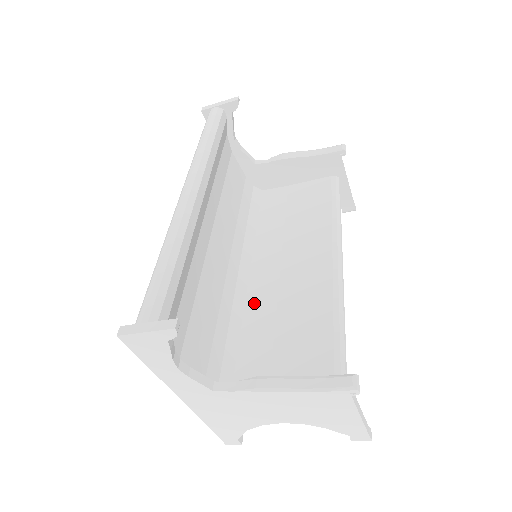
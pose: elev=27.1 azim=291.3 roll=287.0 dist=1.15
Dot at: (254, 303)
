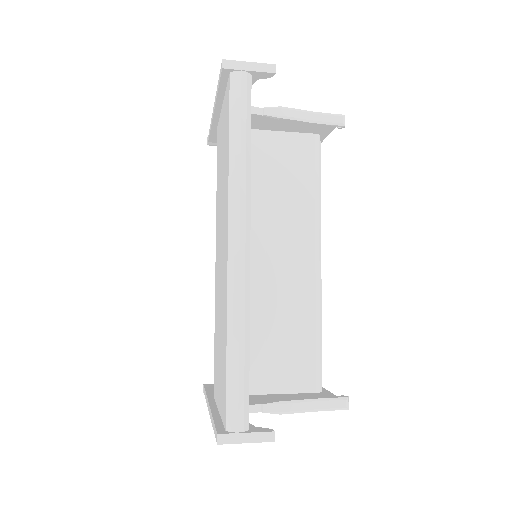
Dot at: occluded
